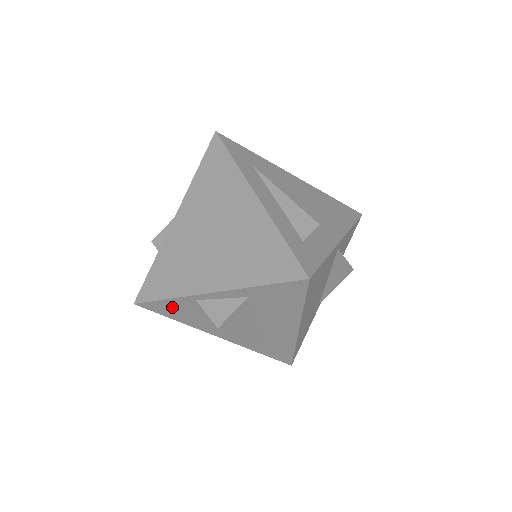
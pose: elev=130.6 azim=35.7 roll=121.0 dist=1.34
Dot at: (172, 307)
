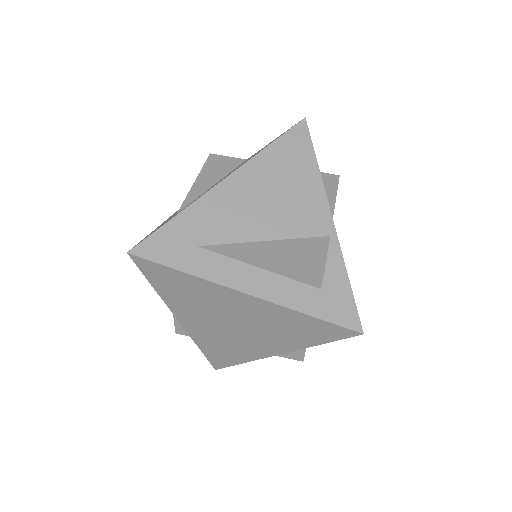
Dot at: occluded
